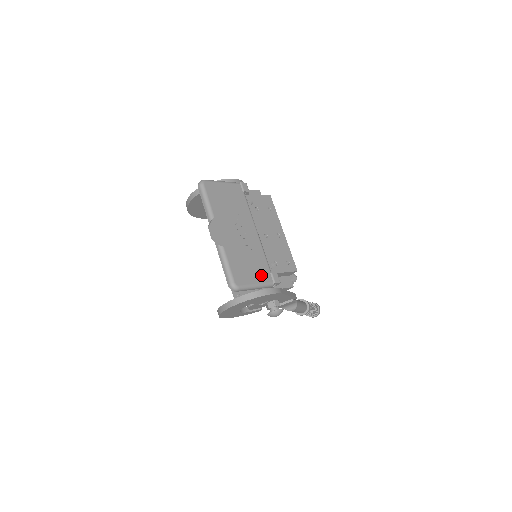
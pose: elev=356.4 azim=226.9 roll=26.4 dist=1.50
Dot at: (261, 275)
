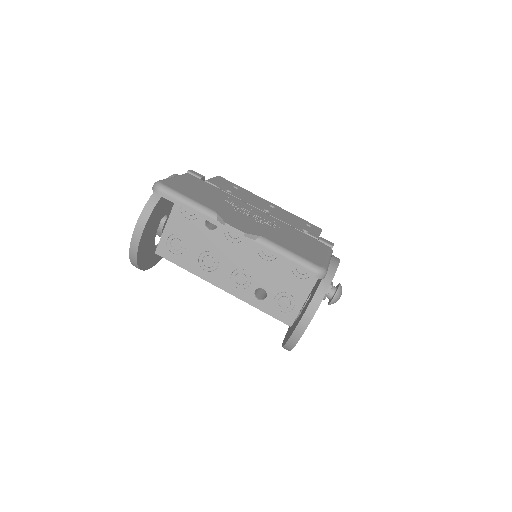
Dot at: (317, 246)
